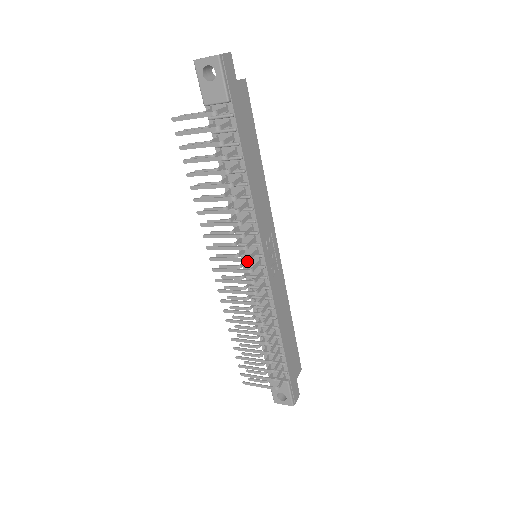
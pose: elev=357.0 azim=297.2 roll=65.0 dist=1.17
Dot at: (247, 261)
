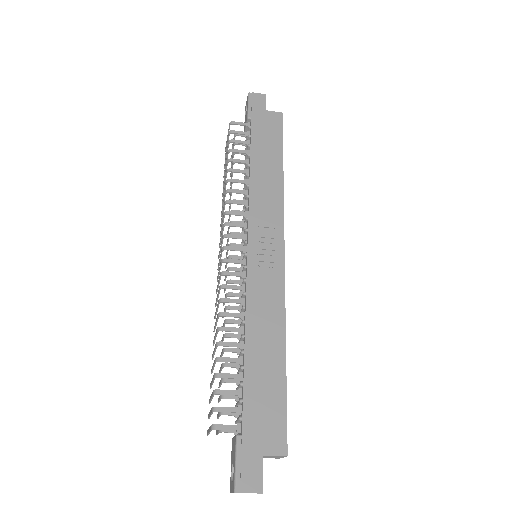
Dot at: (223, 238)
